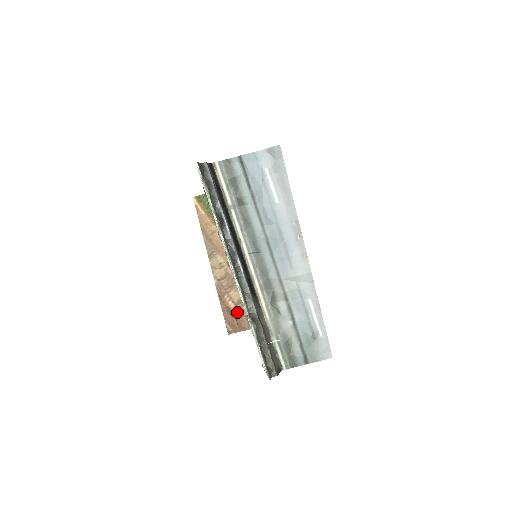
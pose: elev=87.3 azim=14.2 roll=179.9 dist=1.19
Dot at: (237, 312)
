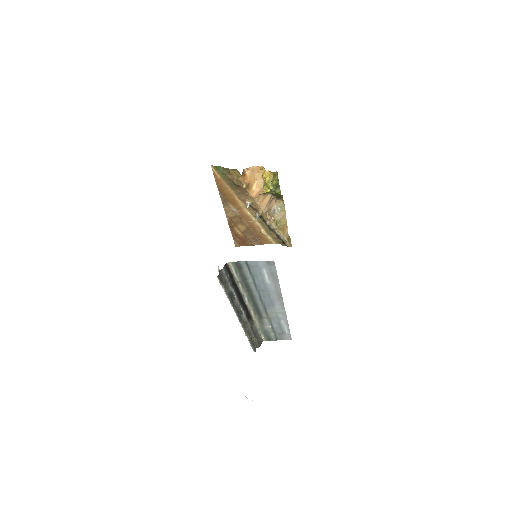
Dot at: (243, 237)
